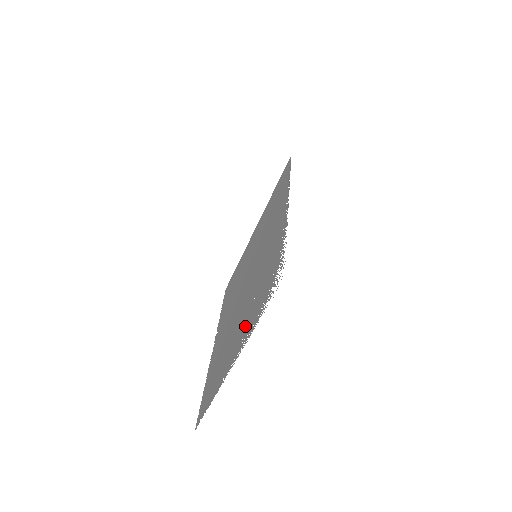
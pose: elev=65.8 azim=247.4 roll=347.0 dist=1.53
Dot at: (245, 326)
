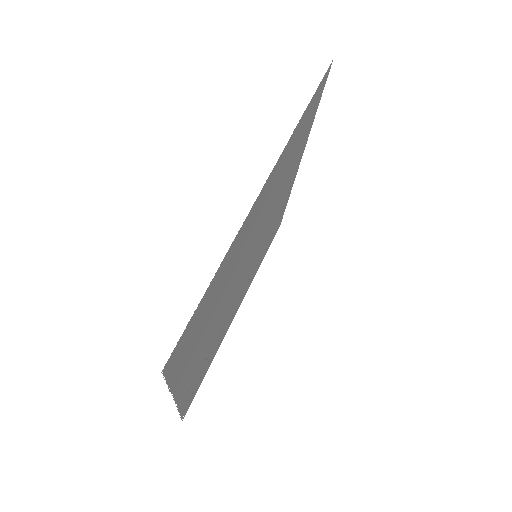
Dot at: (273, 182)
